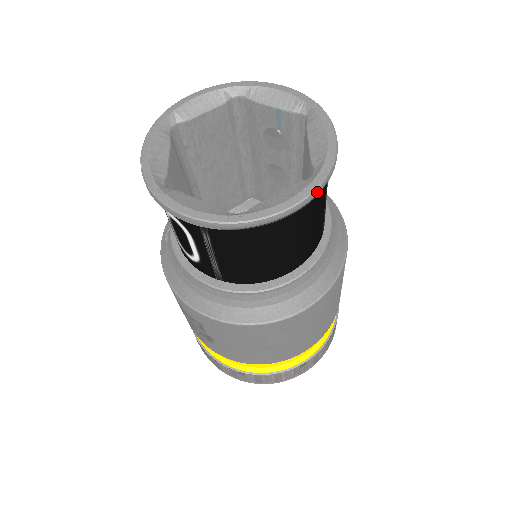
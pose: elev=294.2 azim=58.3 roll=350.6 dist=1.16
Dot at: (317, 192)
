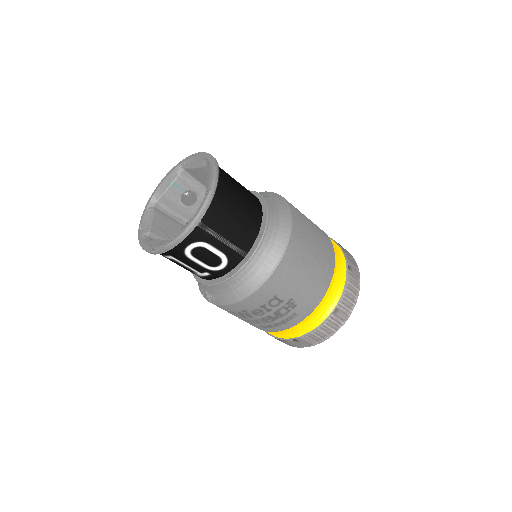
Dot at: (216, 163)
